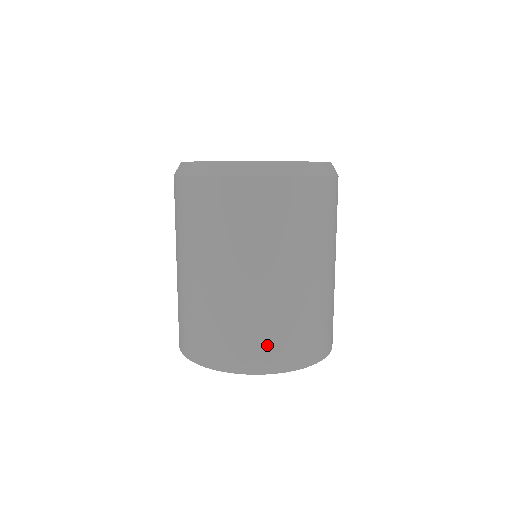
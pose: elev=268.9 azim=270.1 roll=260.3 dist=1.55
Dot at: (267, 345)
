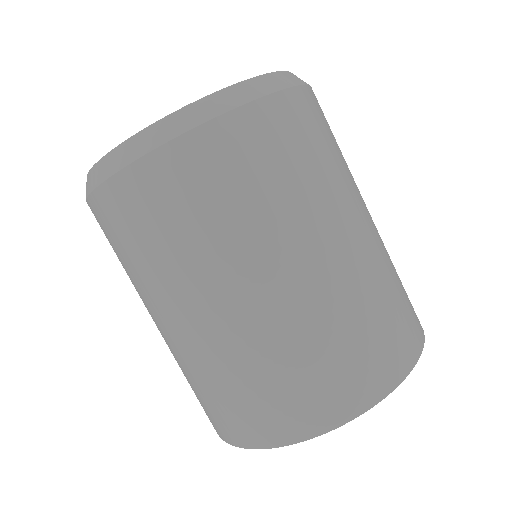
Dot at: (326, 379)
